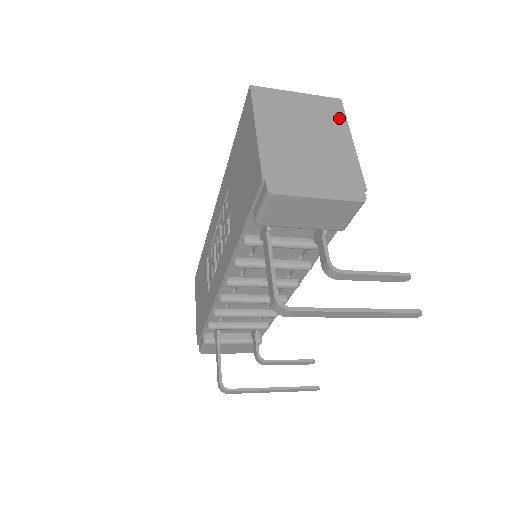
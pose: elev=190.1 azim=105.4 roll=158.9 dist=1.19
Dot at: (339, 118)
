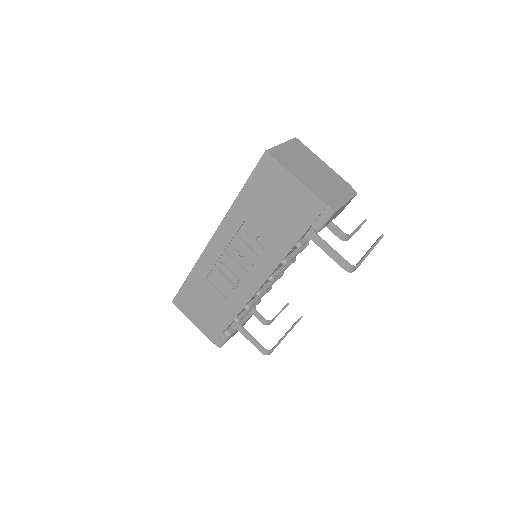
Dot at: (307, 150)
